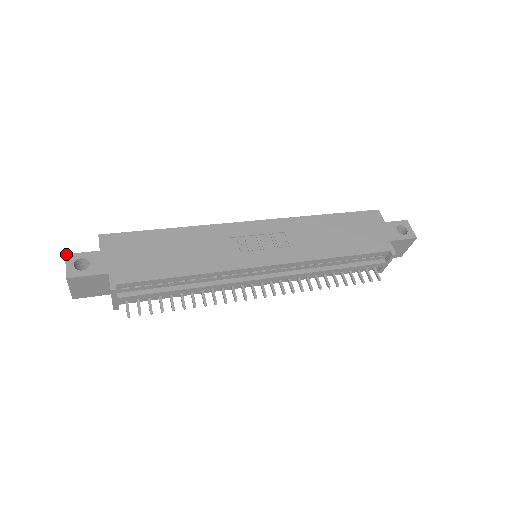
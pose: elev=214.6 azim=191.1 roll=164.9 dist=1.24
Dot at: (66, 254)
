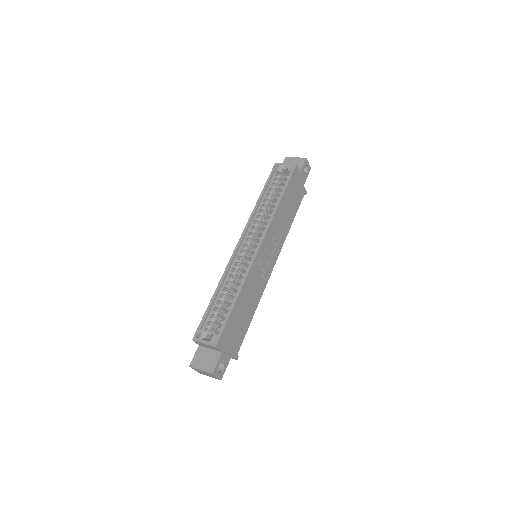
Dot at: (213, 374)
